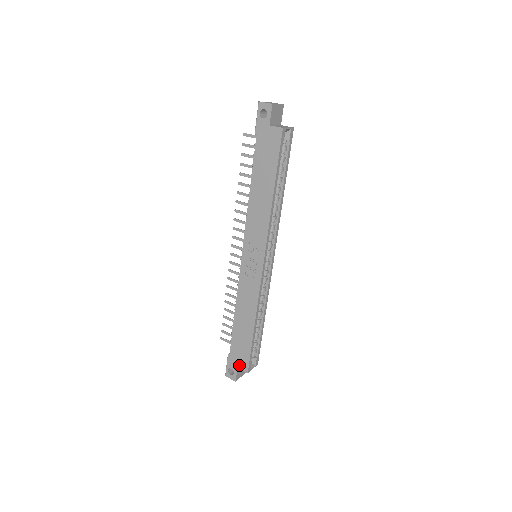
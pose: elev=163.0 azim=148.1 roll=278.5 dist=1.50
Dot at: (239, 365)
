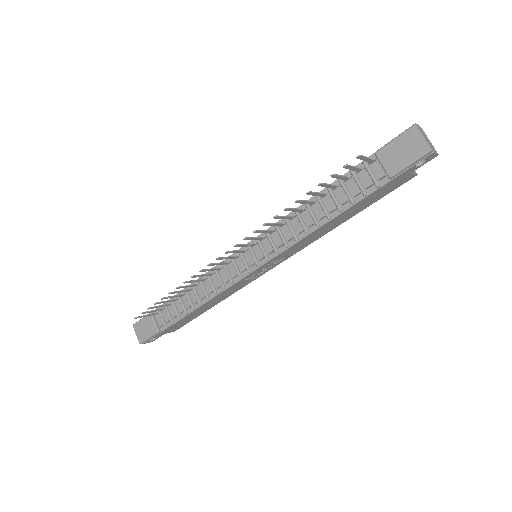
Dot at: (169, 332)
